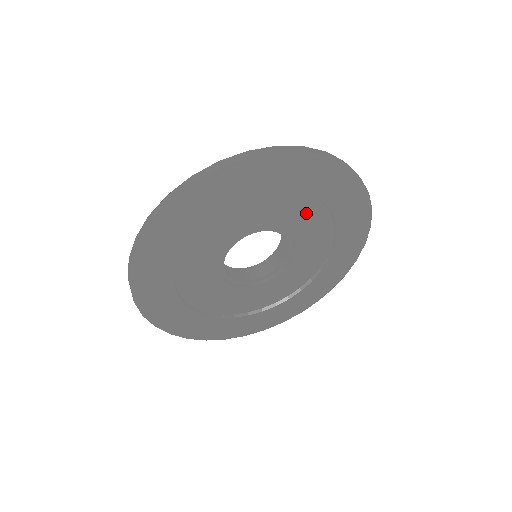
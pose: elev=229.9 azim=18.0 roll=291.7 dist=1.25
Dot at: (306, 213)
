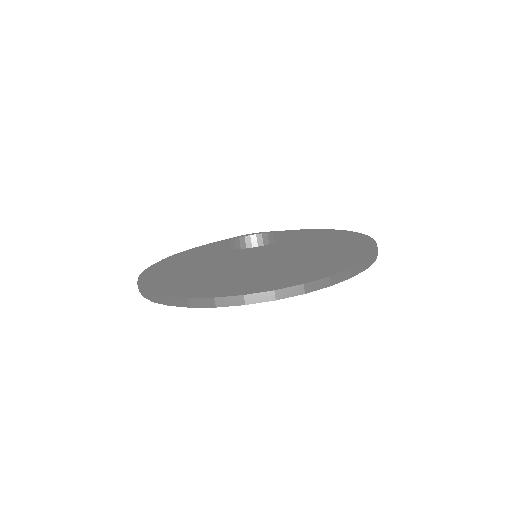
Dot at: occluded
